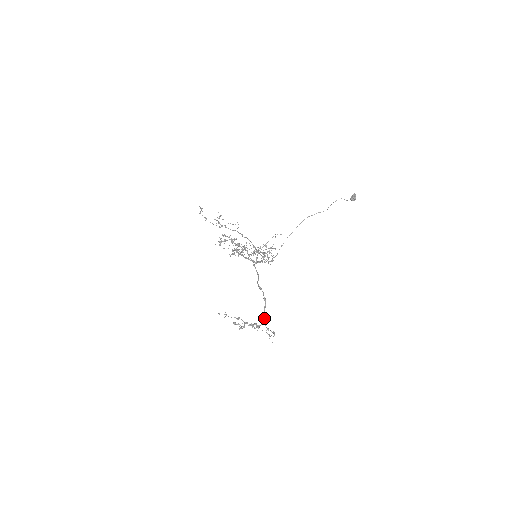
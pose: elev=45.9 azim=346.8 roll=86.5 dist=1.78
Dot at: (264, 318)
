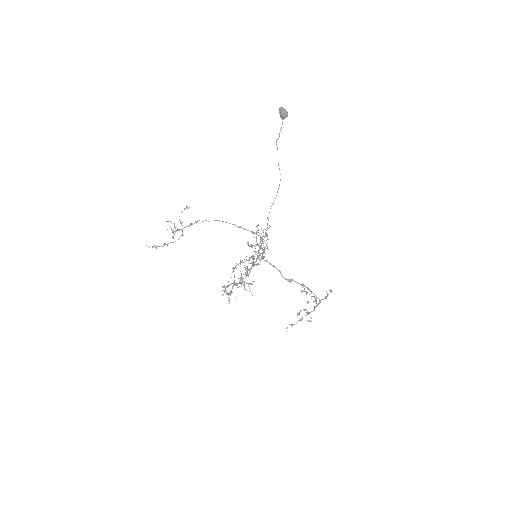
Dot at: (317, 297)
